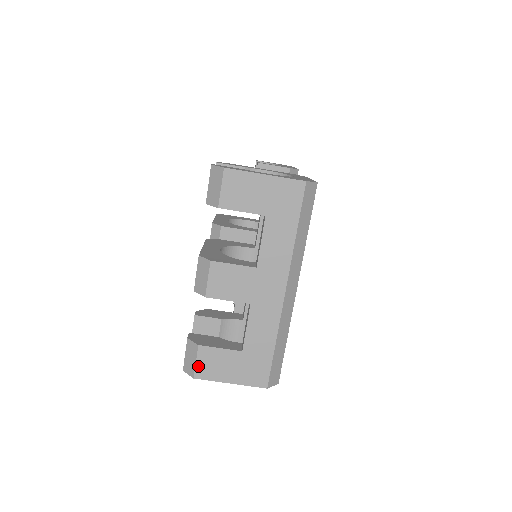
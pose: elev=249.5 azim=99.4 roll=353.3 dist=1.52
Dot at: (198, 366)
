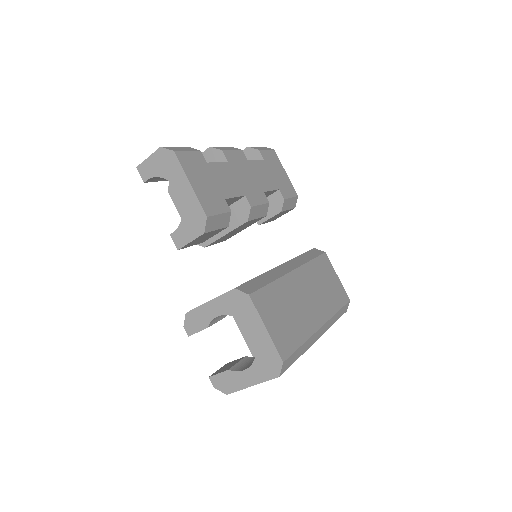
Dot at: occluded
